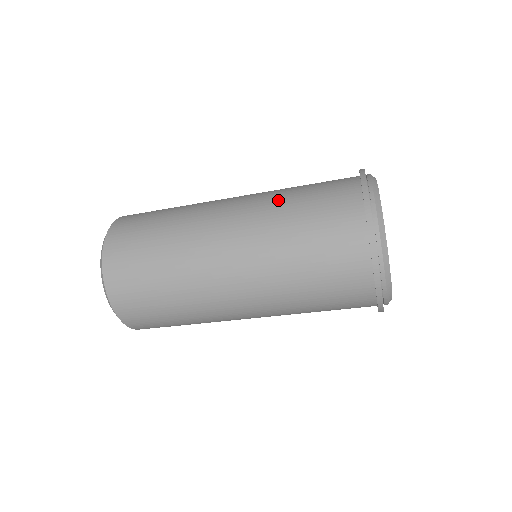
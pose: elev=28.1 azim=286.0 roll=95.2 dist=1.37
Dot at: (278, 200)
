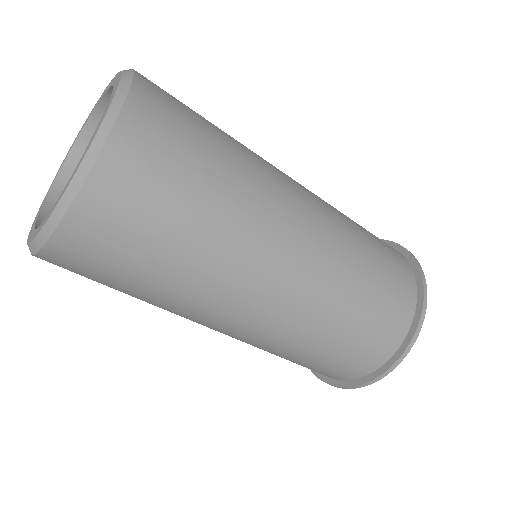
Dot at: (350, 223)
